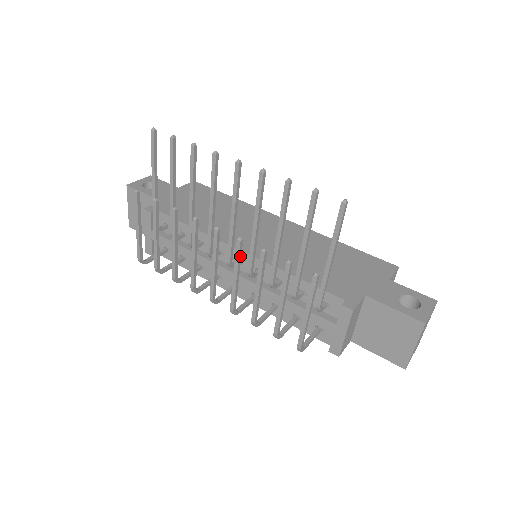
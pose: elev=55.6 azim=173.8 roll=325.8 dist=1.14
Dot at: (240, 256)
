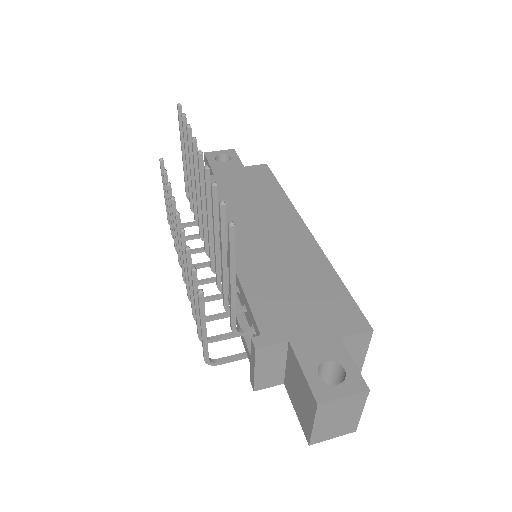
Dot at: occluded
